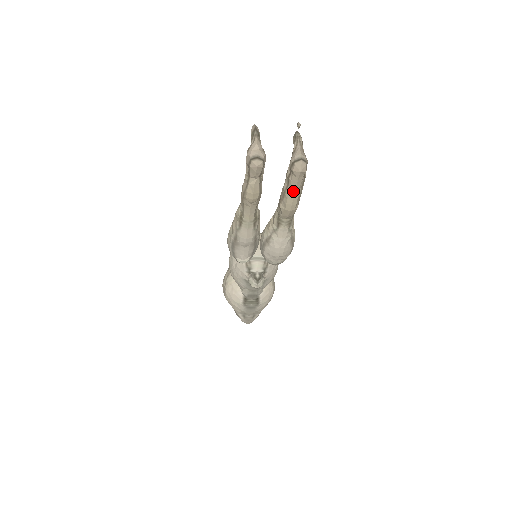
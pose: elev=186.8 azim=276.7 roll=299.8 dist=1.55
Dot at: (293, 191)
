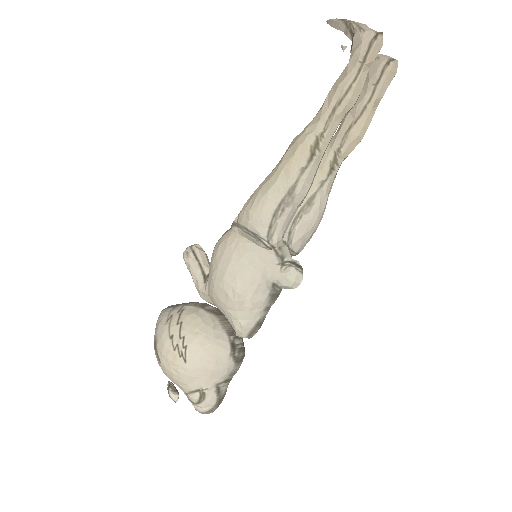
Dot at: (375, 106)
